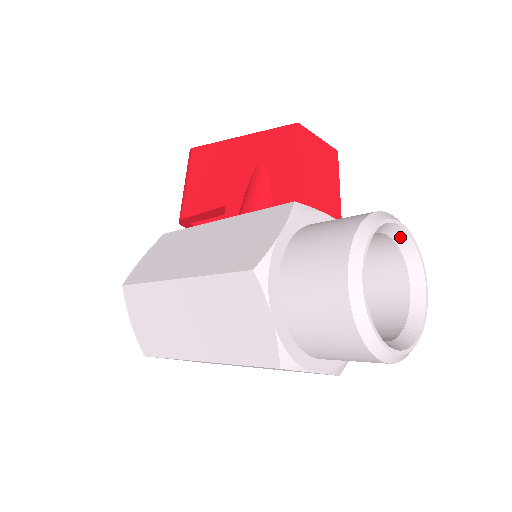
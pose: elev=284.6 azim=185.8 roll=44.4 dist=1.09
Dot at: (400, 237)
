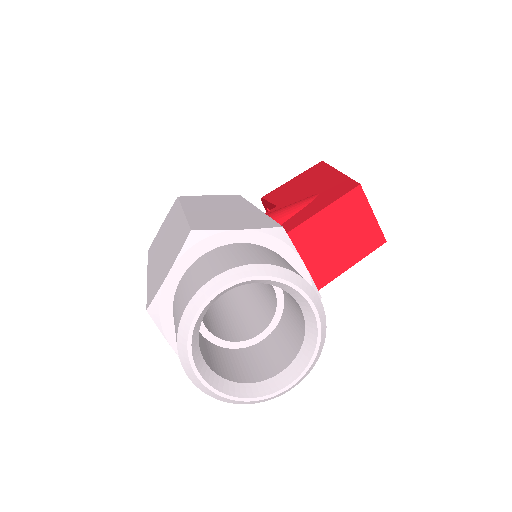
Dot at: (310, 320)
